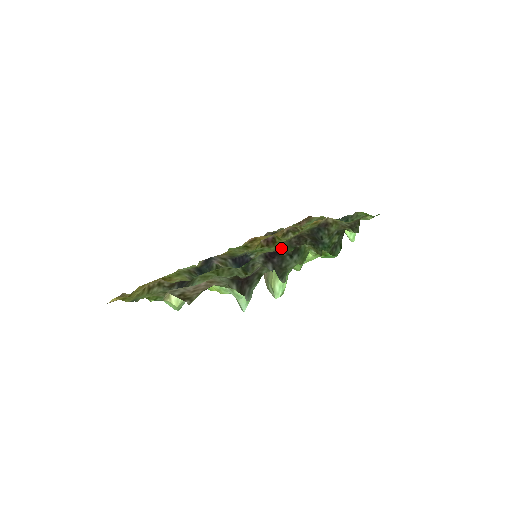
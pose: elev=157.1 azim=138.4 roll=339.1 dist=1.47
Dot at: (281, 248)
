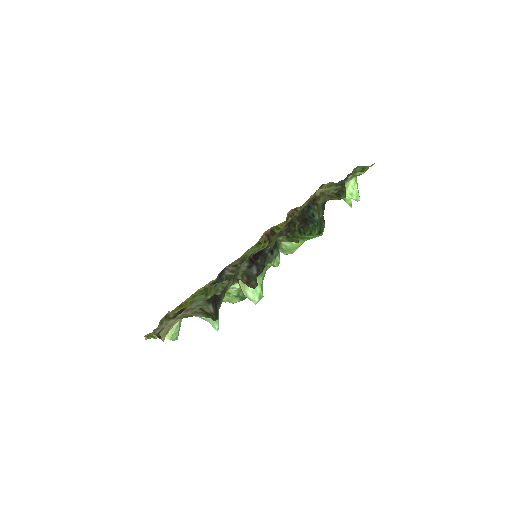
Dot at: (269, 243)
